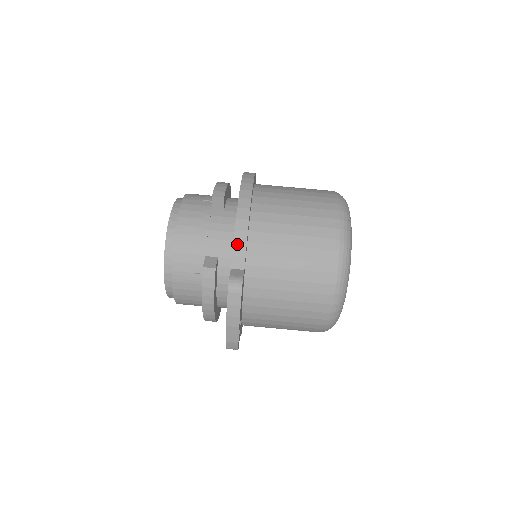
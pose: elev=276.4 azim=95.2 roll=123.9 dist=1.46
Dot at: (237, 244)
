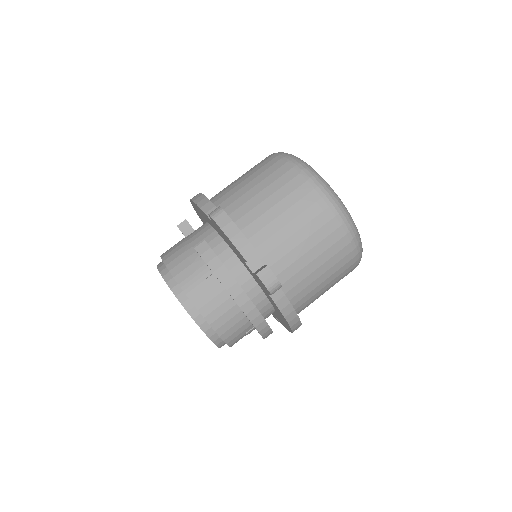
Dot at: (203, 206)
